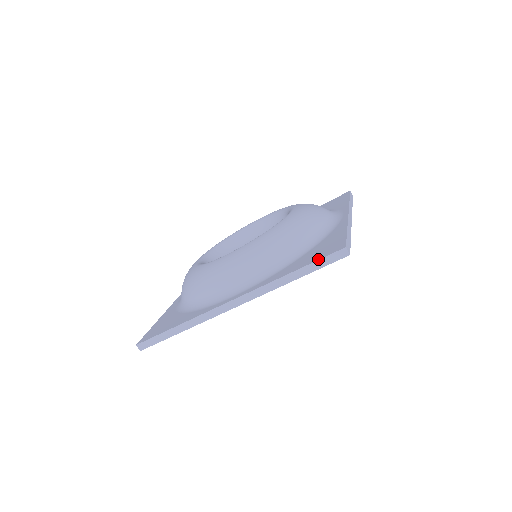
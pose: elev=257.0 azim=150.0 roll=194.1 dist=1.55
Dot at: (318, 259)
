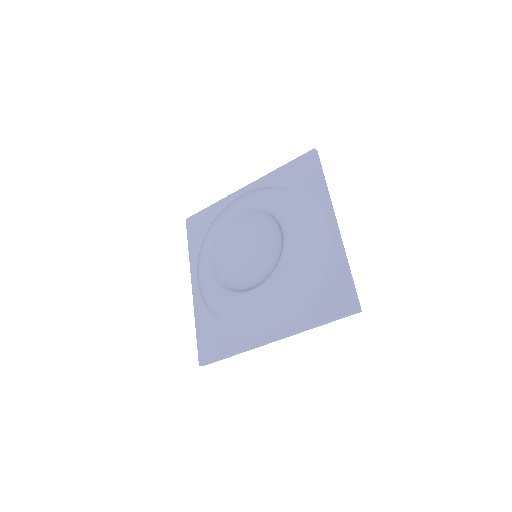
Dot at: (338, 317)
